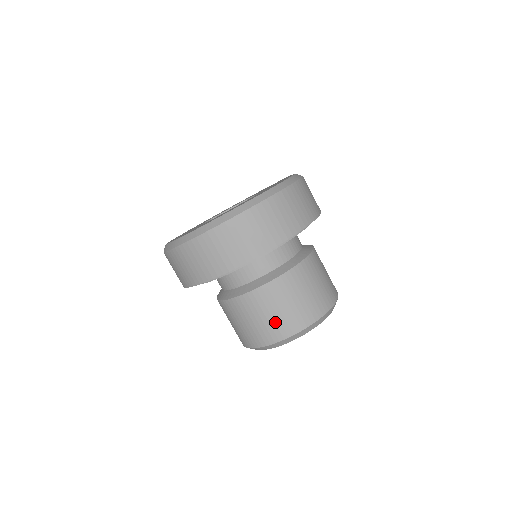
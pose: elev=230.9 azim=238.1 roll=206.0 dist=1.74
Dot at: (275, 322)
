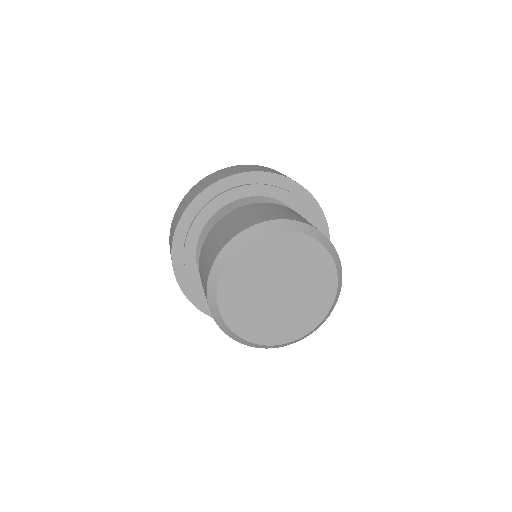
Dot at: (204, 275)
